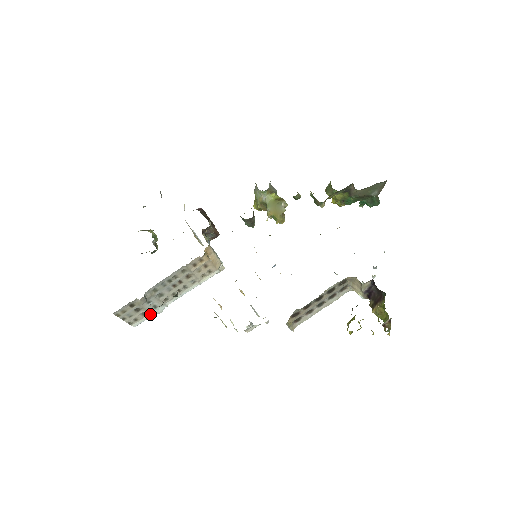
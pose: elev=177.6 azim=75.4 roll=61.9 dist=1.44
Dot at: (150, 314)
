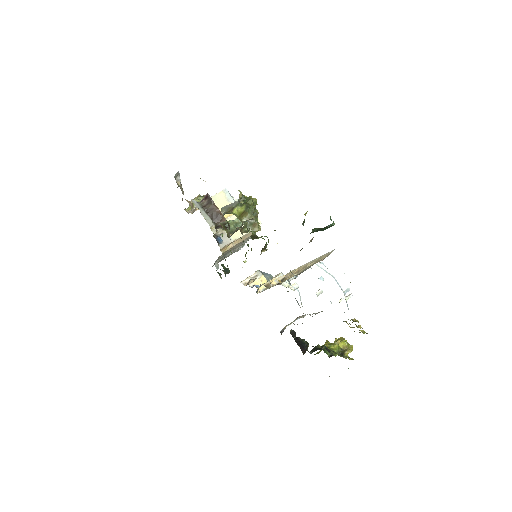
Dot at: (238, 249)
